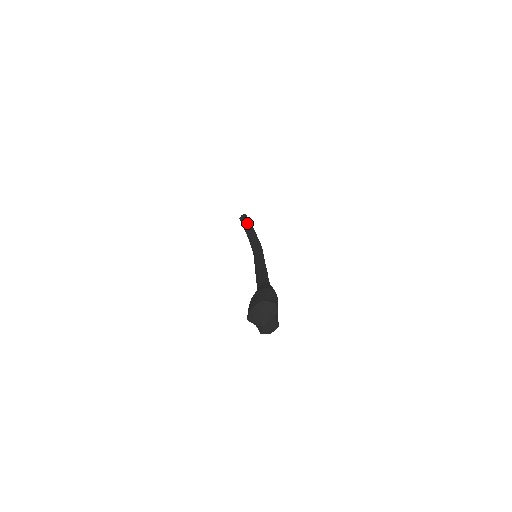
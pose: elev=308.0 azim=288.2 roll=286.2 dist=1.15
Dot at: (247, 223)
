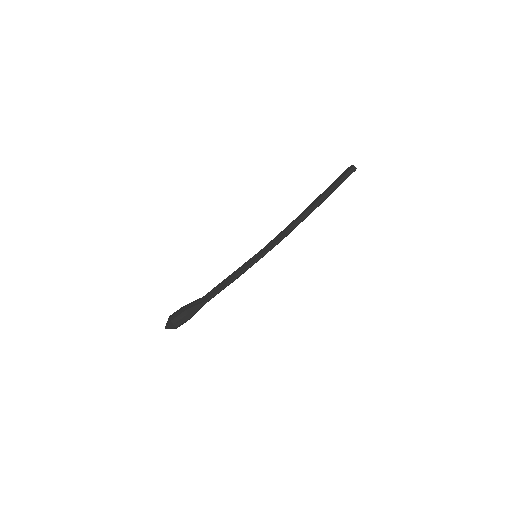
Dot at: (324, 195)
